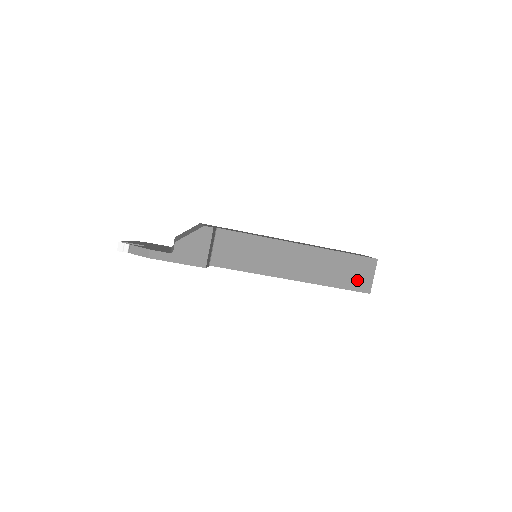
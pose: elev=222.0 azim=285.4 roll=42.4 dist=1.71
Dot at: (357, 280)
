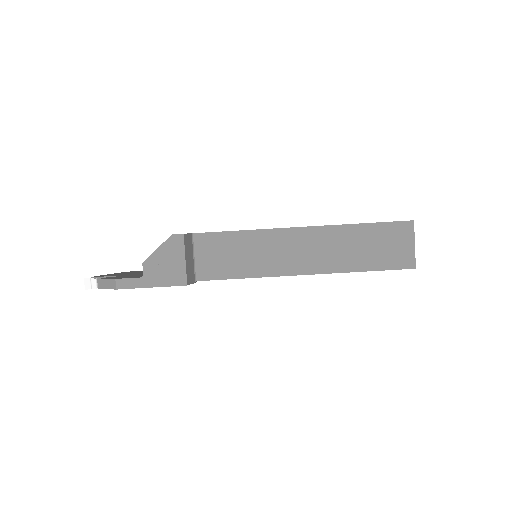
Dot at: (392, 255)
